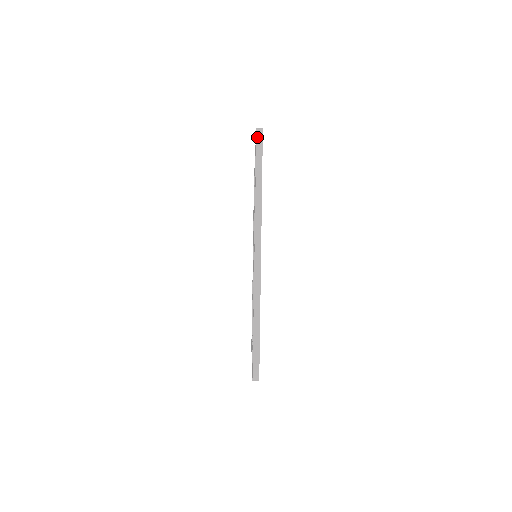
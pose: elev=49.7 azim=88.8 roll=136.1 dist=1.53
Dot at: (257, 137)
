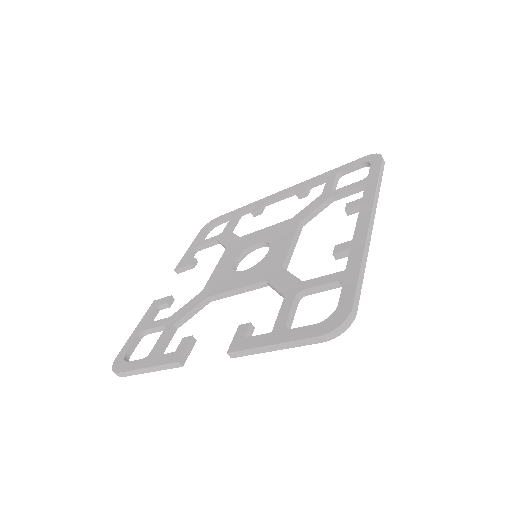
Dot at: occluded
